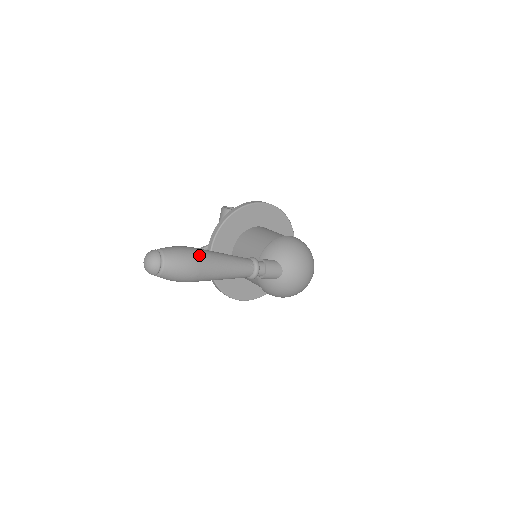
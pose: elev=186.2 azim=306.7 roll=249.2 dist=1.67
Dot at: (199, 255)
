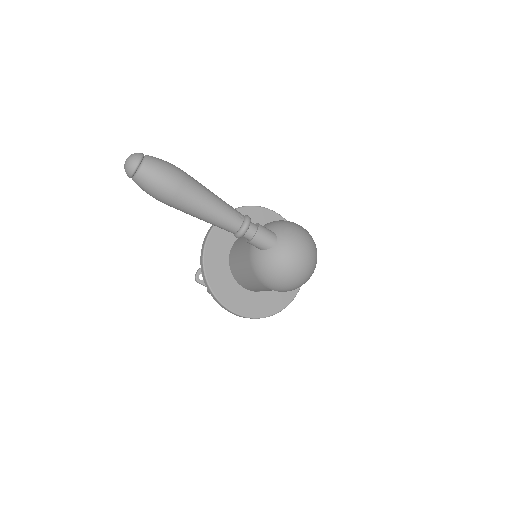
Dot at: (185, 173)
